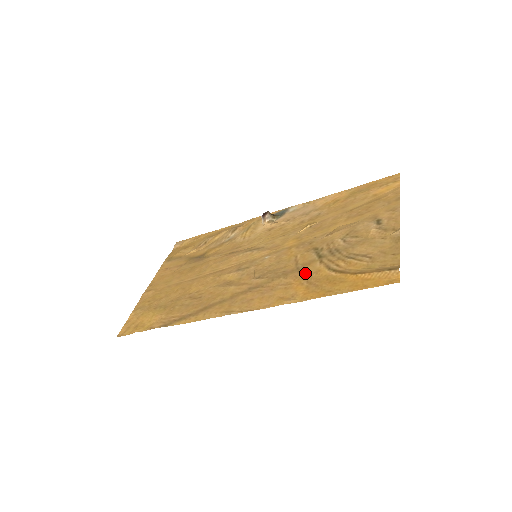
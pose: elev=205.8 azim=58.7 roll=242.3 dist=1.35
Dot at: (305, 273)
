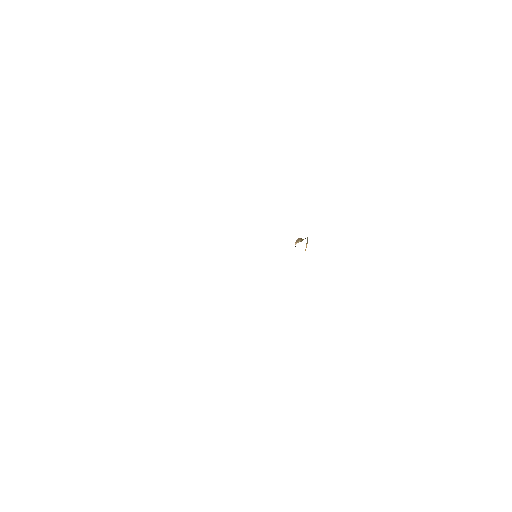
Dot at: occluded
